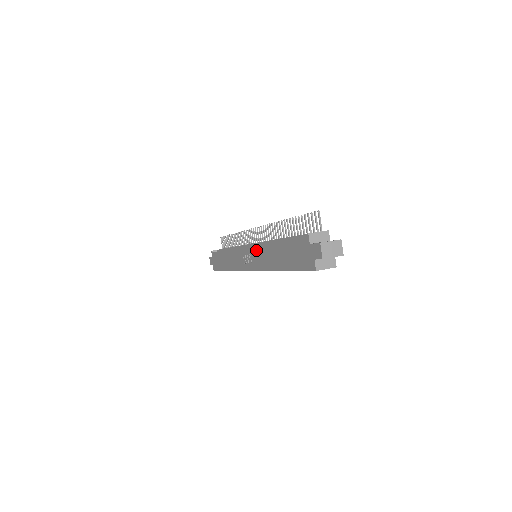
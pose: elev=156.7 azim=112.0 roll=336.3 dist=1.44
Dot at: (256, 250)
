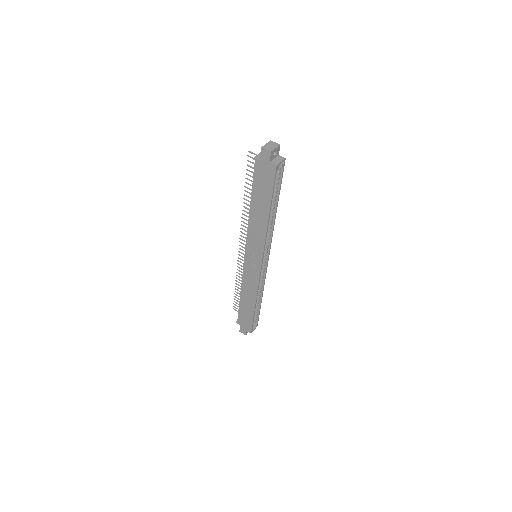
Dot at: (249, 241)
